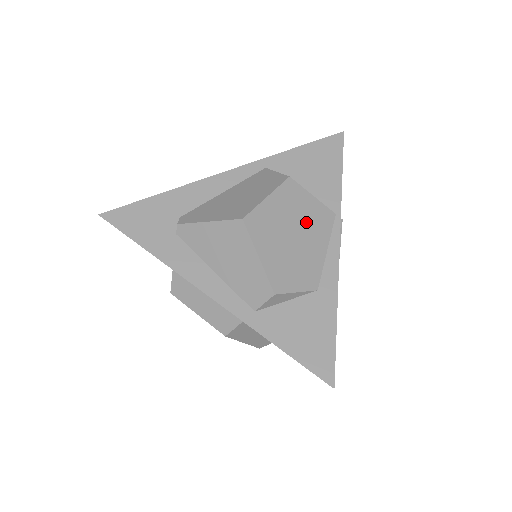
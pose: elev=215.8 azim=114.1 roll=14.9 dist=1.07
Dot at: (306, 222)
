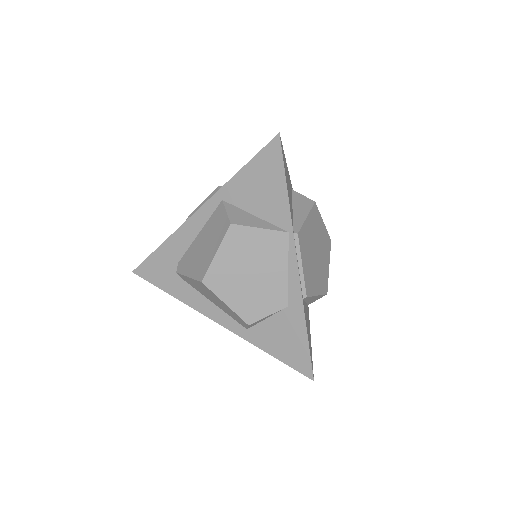
Dot at: (259, 256)
